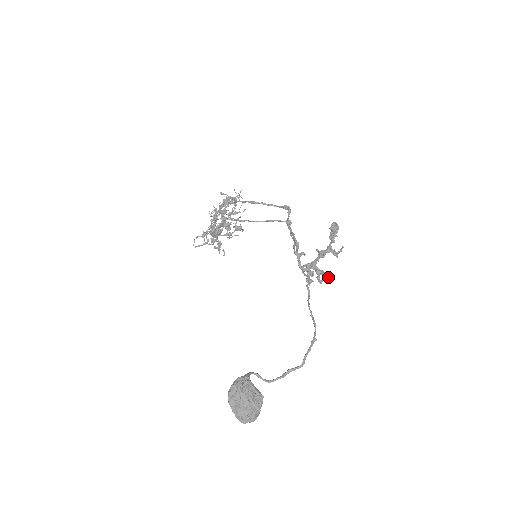
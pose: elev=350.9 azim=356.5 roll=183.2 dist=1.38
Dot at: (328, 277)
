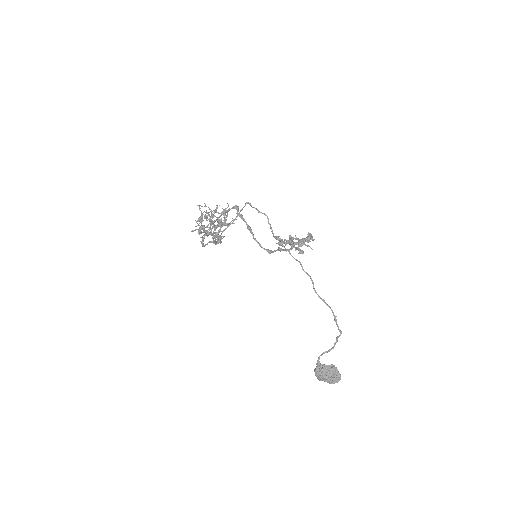
Dot at: occluded
